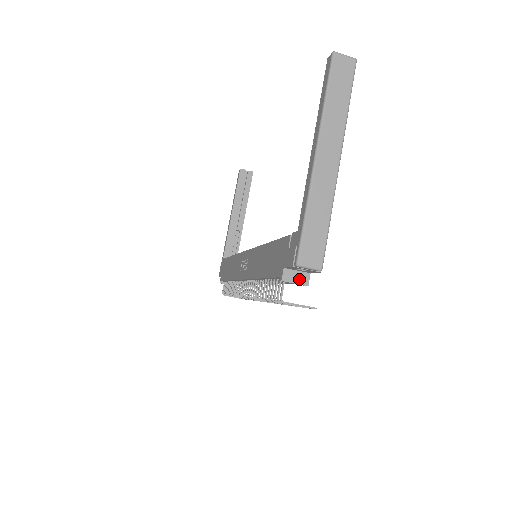
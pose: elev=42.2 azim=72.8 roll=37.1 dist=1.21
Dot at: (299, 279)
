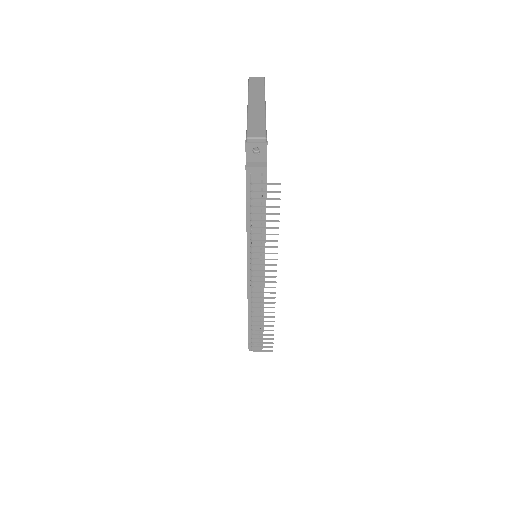
Dot at: (259, 165)
